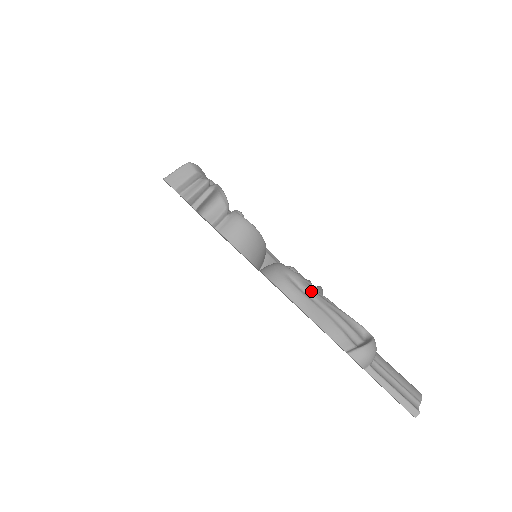
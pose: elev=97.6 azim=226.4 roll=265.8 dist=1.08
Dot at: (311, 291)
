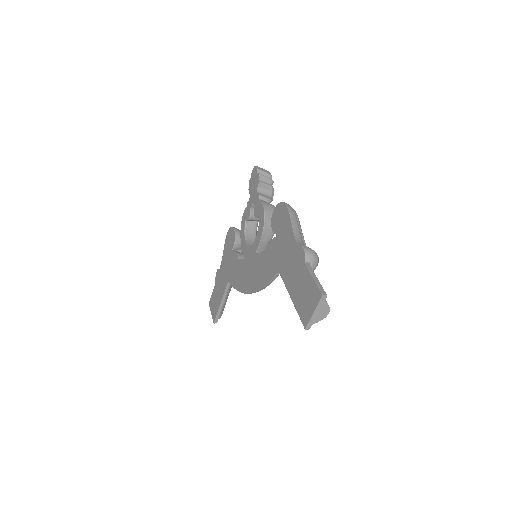
Dot at: occluded
